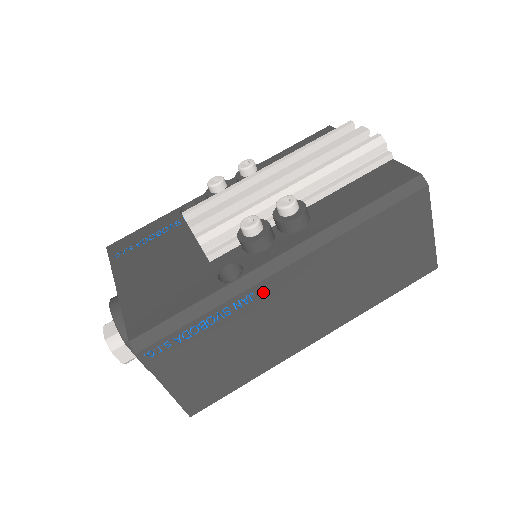
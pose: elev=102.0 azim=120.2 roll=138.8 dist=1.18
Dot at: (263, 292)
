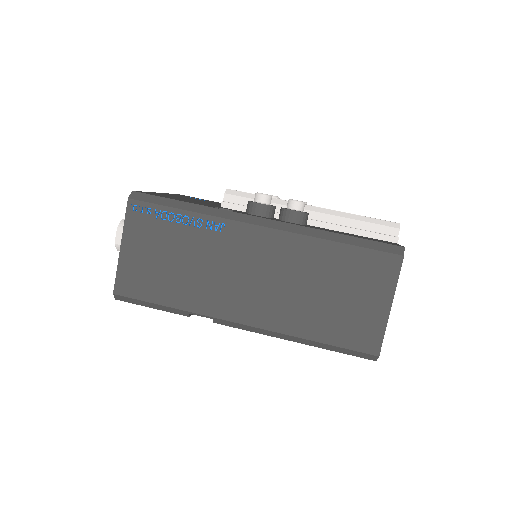
Dot at: (232, 232)
